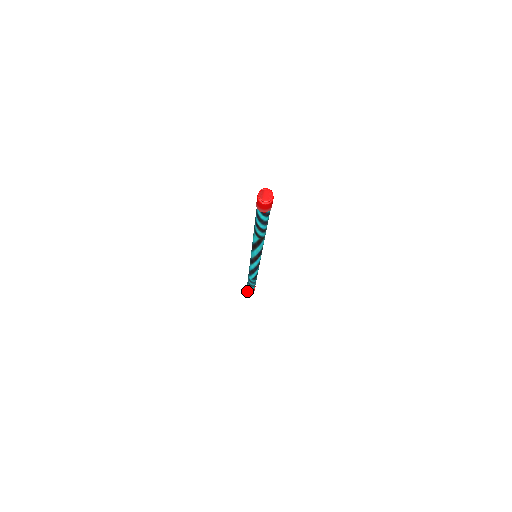
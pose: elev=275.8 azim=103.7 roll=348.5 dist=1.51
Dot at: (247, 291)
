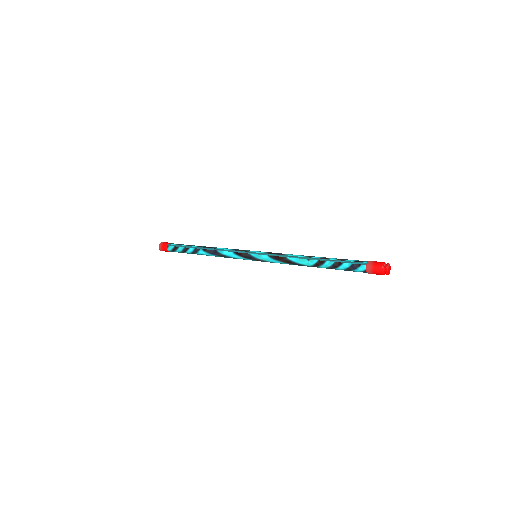
Dot at: (159, 248)
